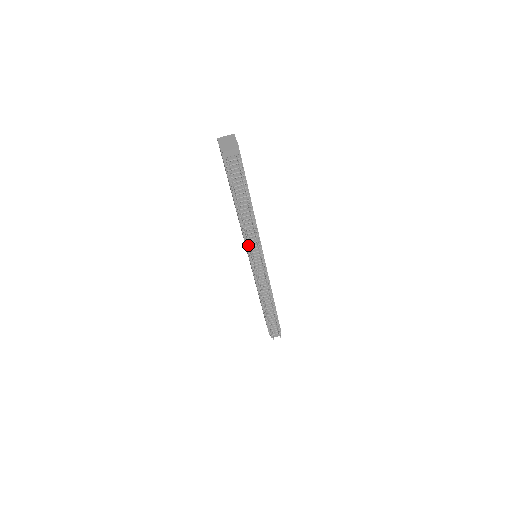
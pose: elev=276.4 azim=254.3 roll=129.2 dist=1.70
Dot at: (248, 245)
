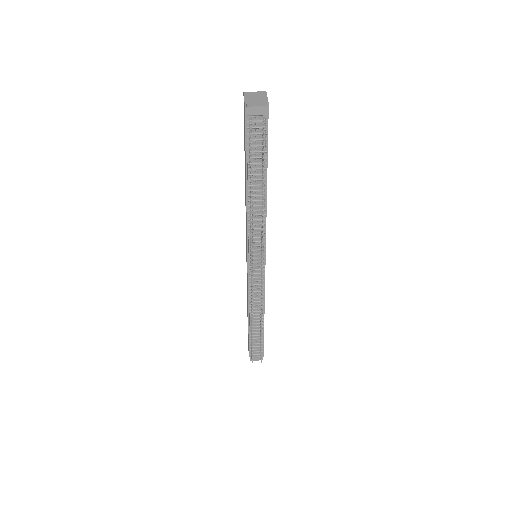
Dot at: (250, 238)
